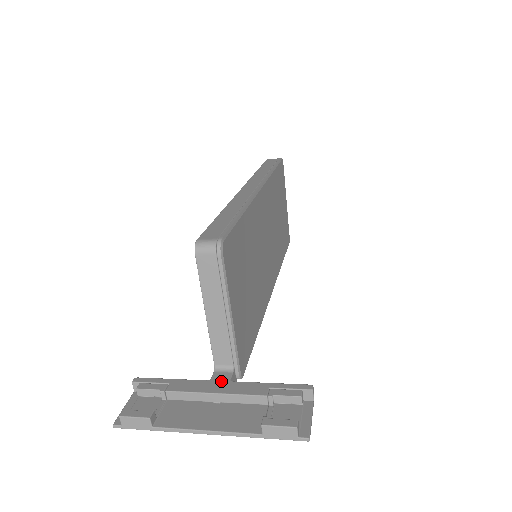
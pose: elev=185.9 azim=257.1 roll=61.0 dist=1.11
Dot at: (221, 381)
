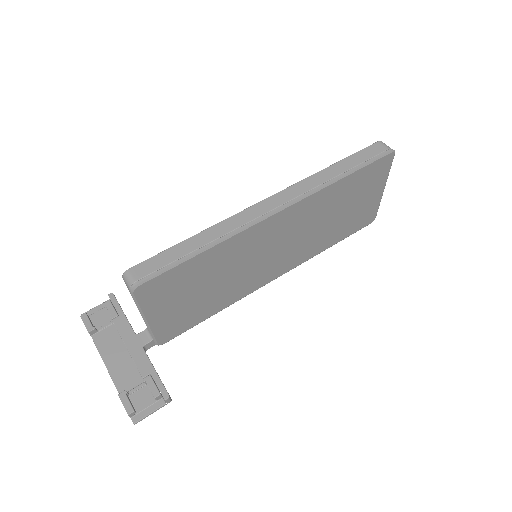
Dot at: (139, 342)
